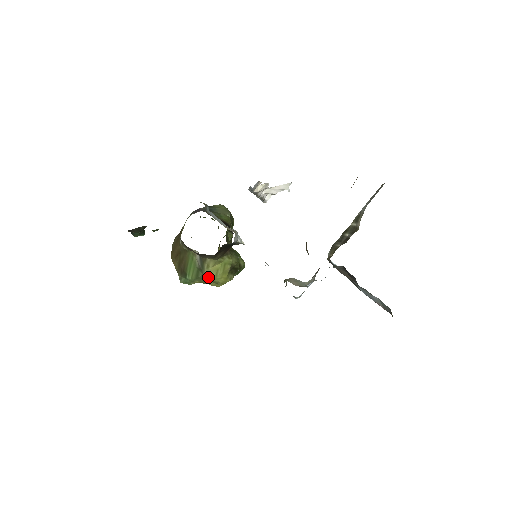
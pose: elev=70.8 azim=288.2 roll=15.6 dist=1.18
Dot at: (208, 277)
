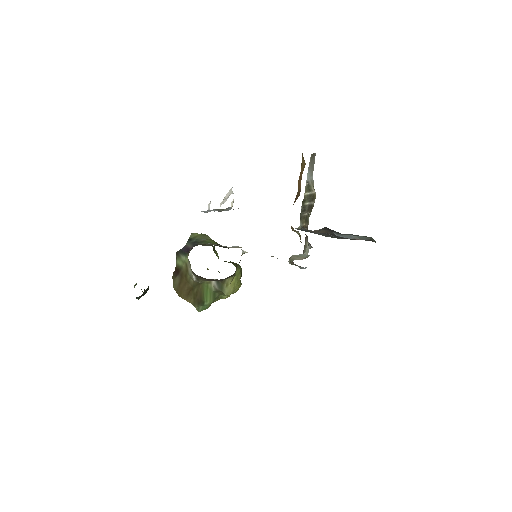
Dot at: (229, 293)
